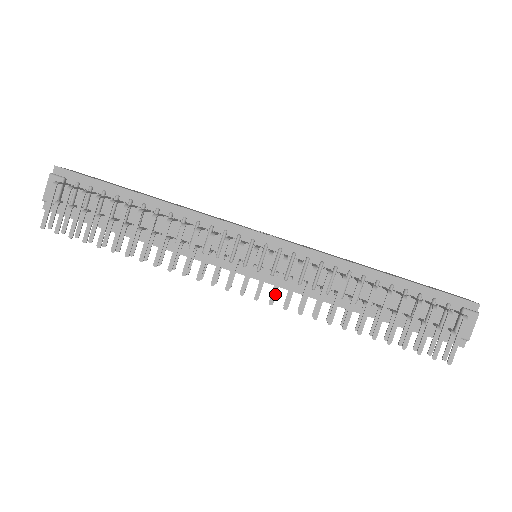
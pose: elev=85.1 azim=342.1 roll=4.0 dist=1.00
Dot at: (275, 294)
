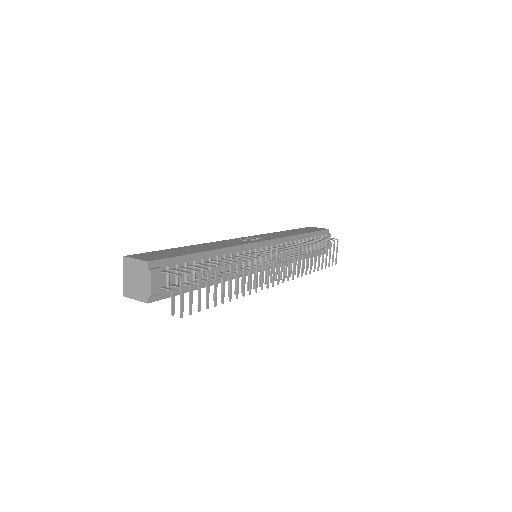
Dot at: (289, 274)
